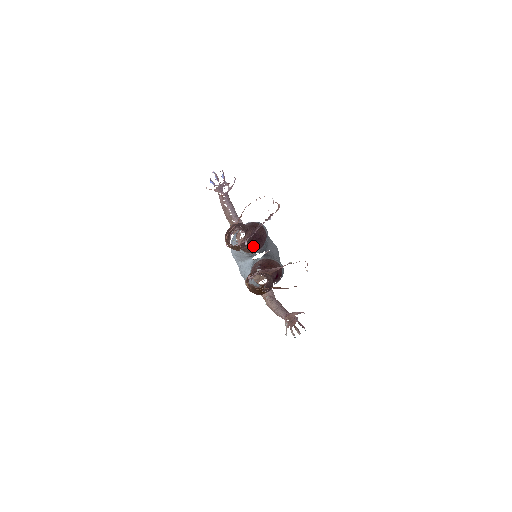
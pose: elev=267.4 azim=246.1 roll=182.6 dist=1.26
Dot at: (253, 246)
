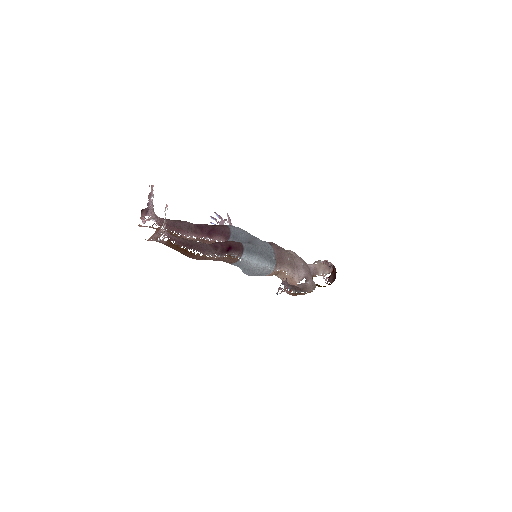
Dot at: (209, 236)
